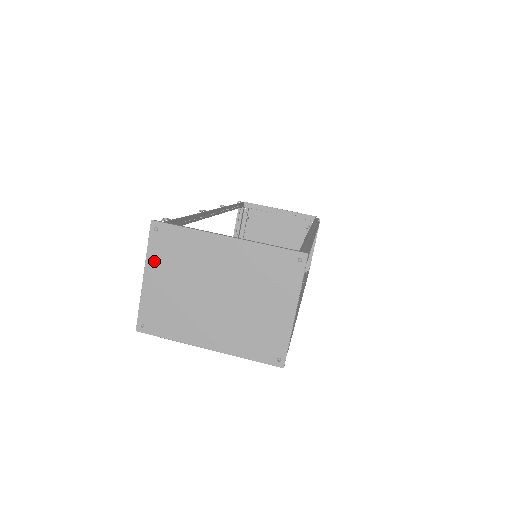
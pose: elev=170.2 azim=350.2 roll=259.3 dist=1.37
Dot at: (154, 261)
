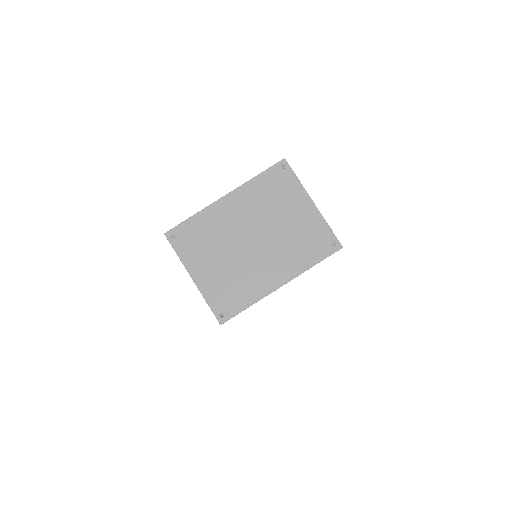
Dot at: (190, 260)
